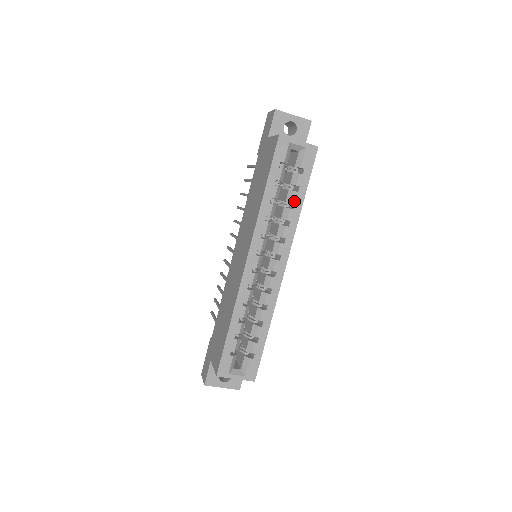
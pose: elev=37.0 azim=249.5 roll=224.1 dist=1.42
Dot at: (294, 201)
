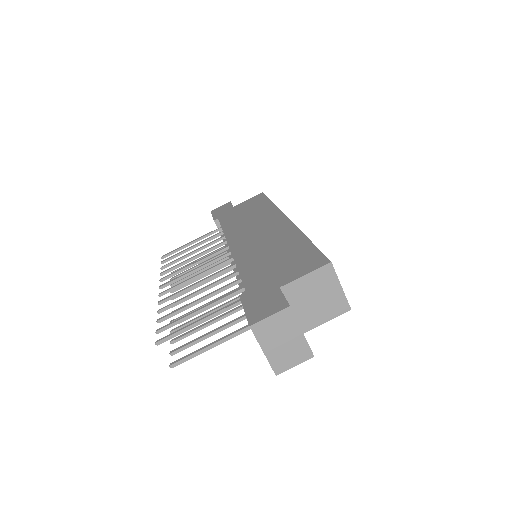
Dot at: occluded
